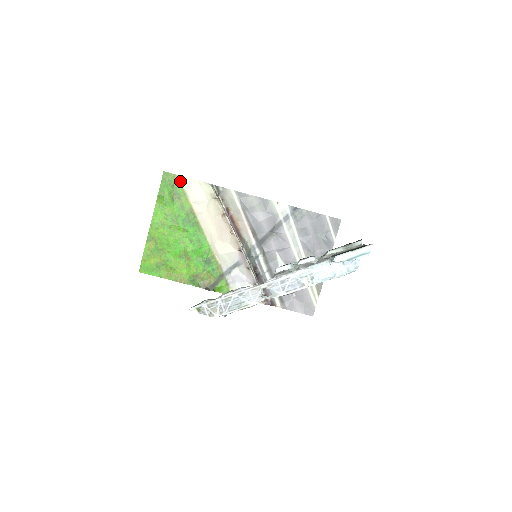
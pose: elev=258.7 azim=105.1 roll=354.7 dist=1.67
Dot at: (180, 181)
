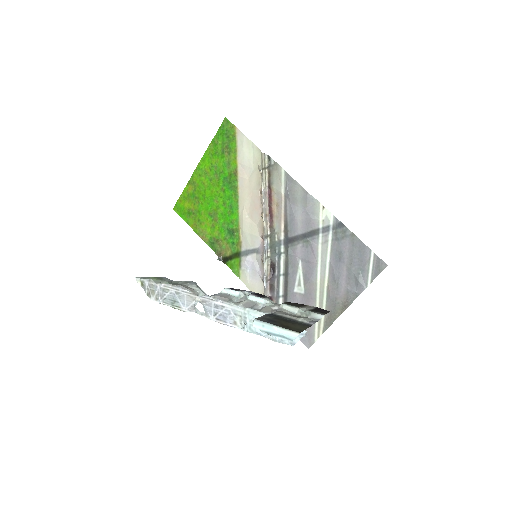
Dot at: (236, 135)
